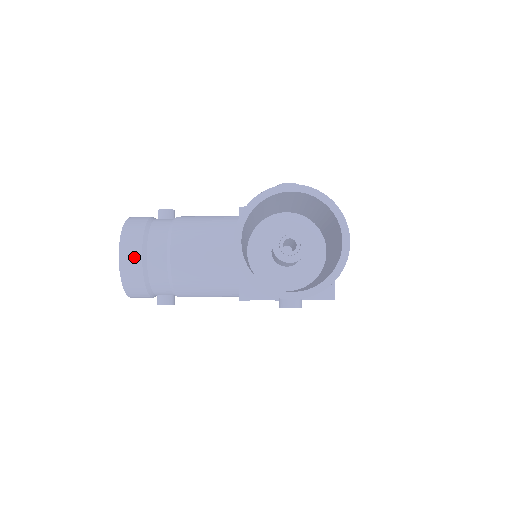
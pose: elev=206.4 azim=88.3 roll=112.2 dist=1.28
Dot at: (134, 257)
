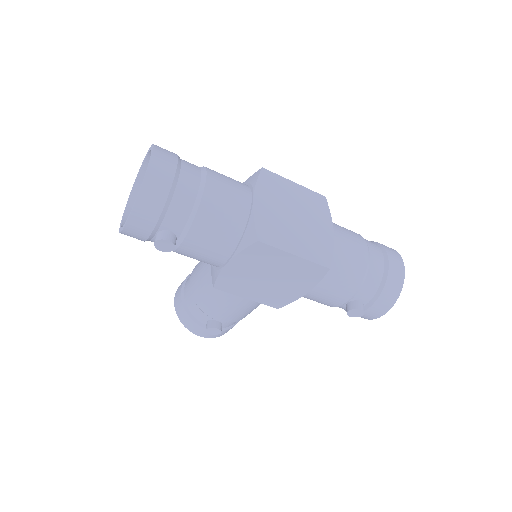
Dot at: (179, 293)
